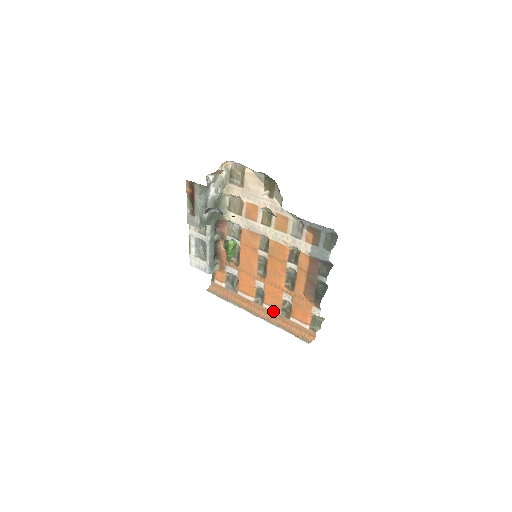
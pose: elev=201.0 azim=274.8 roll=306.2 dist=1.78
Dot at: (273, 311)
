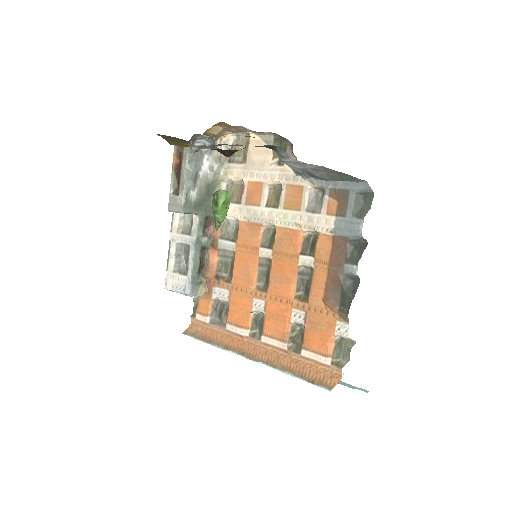
Dot at: (276, 345)
